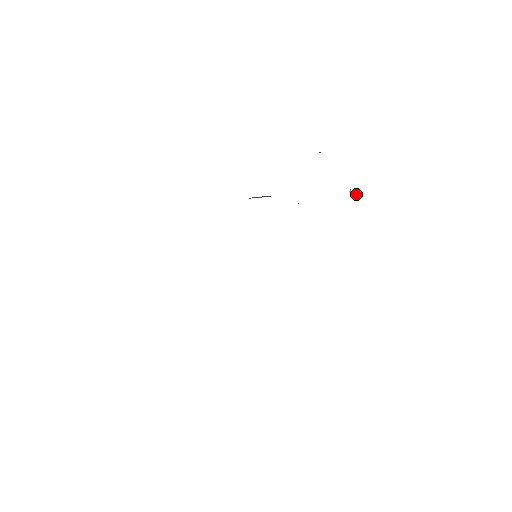
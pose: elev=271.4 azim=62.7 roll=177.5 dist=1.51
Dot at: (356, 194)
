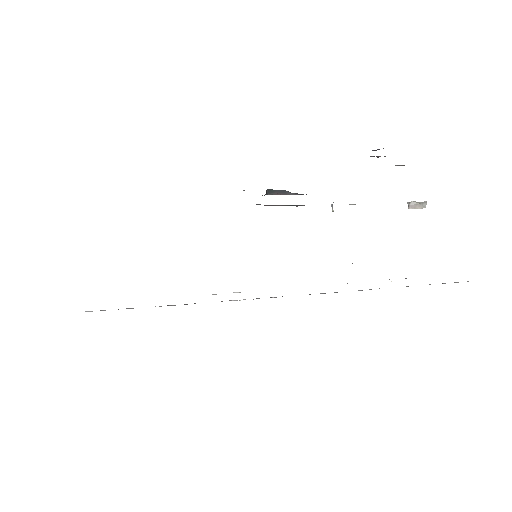
Dot at: (416, 206)
